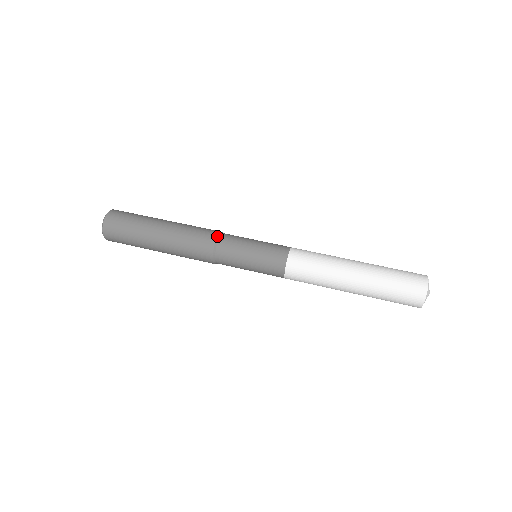
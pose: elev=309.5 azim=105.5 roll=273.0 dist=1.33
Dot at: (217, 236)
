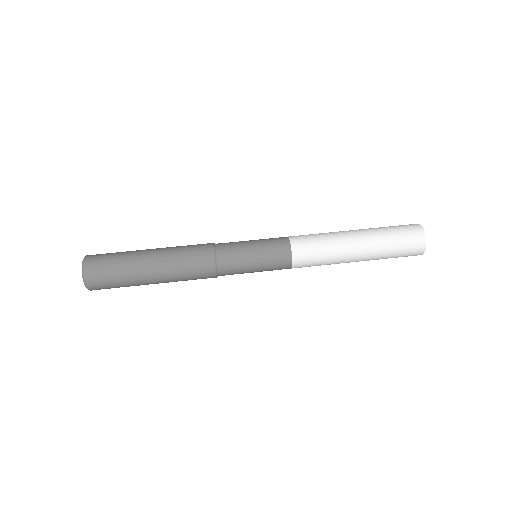
Dot at: (213, 247)
